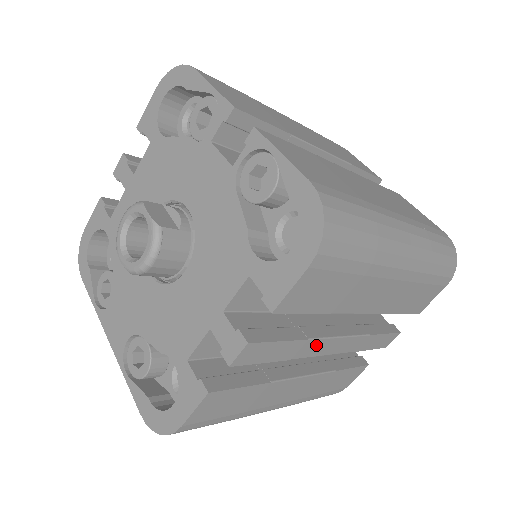
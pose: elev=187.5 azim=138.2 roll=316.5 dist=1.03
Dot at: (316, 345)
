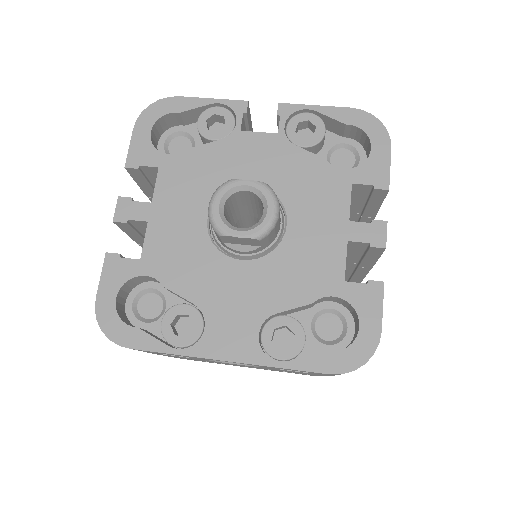
Dot at: occluded
